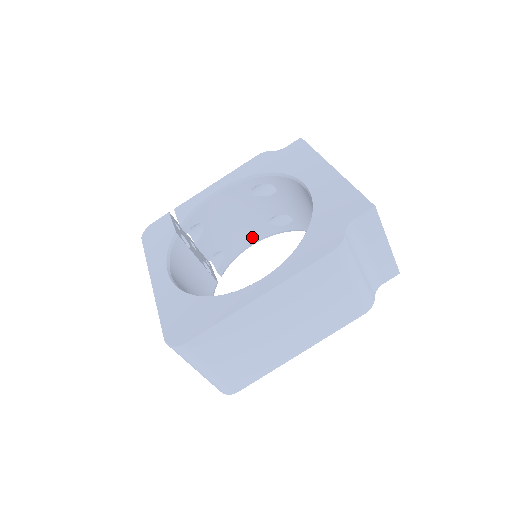
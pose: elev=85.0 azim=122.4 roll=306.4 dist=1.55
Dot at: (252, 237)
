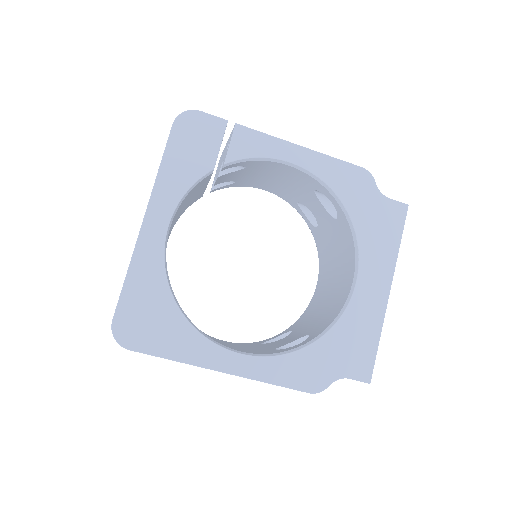
Dot at: (272, 190)
